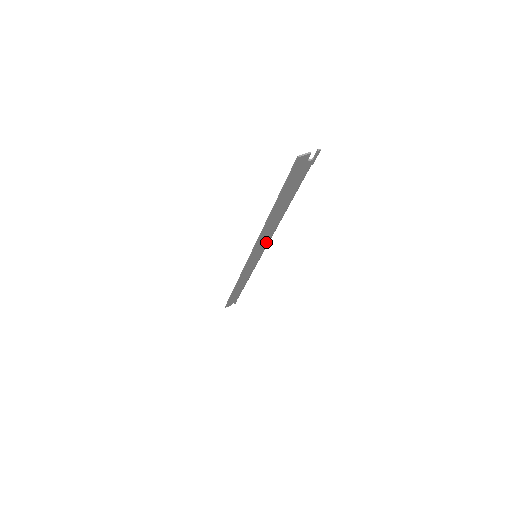
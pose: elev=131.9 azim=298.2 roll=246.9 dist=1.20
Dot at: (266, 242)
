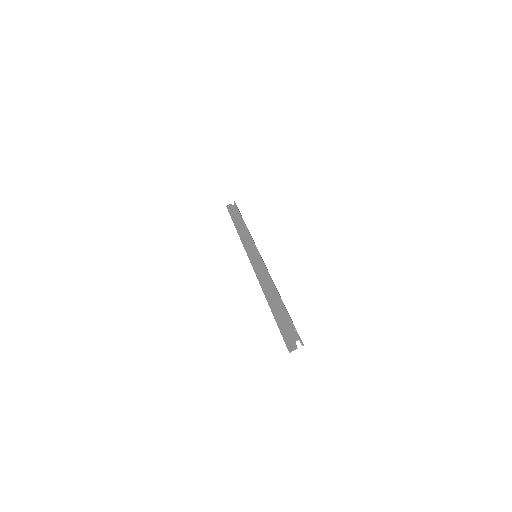
Dot at: (264, 271)
